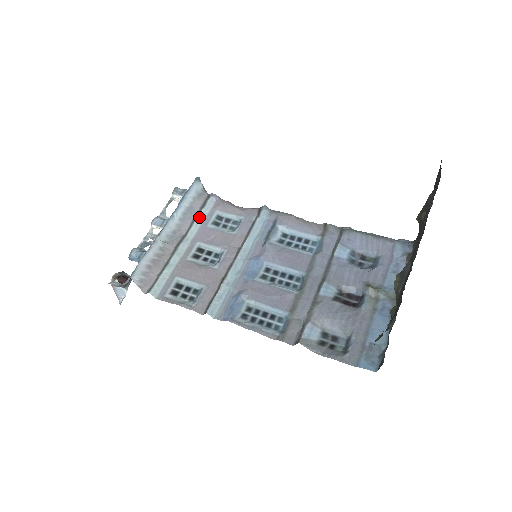
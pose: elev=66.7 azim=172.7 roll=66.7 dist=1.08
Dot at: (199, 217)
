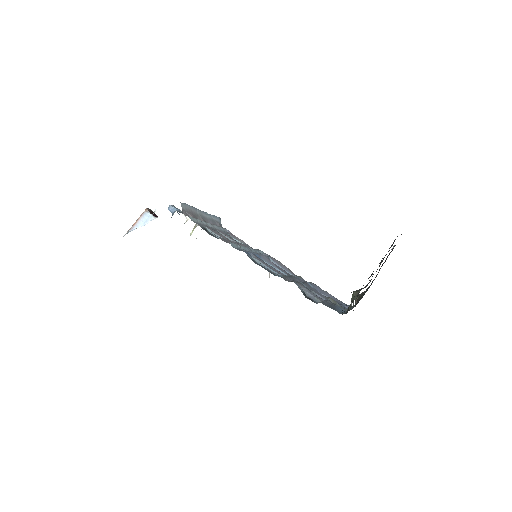
Dot at: (219, 227)
